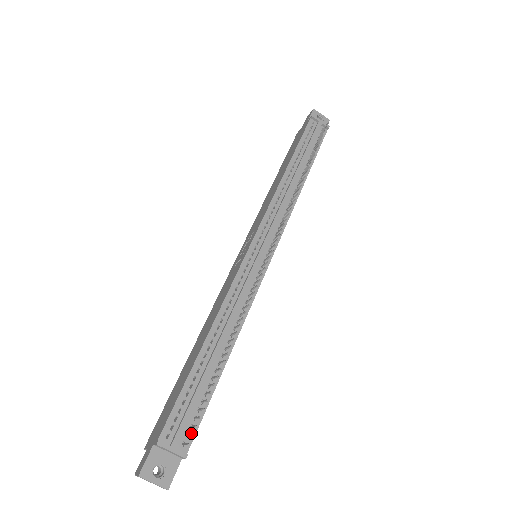
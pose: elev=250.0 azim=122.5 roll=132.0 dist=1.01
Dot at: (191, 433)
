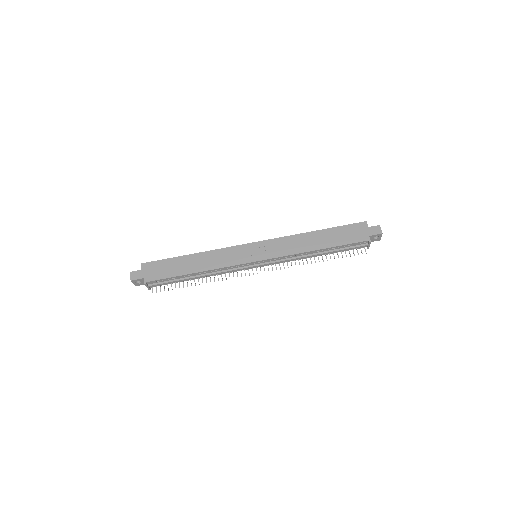
Dot at: (158, 285)
